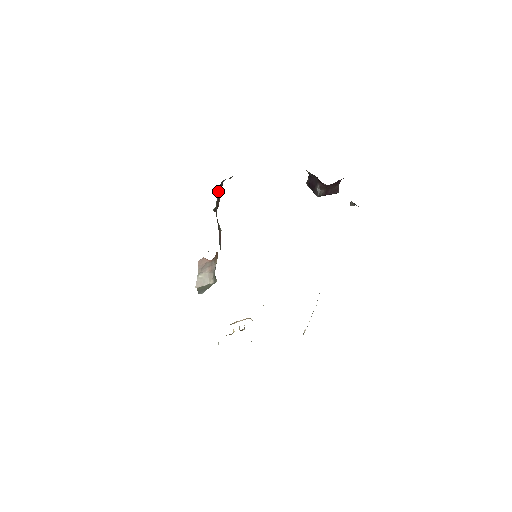
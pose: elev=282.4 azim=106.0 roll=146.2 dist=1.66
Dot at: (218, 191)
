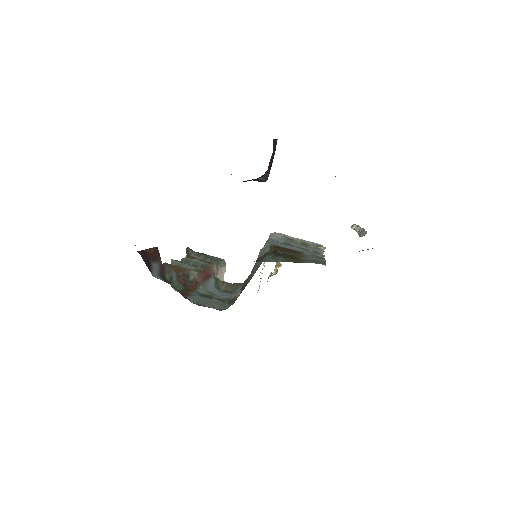
Dot at: (155, 273)
